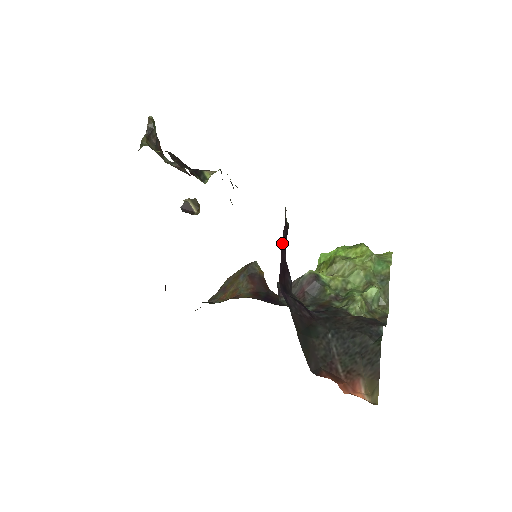
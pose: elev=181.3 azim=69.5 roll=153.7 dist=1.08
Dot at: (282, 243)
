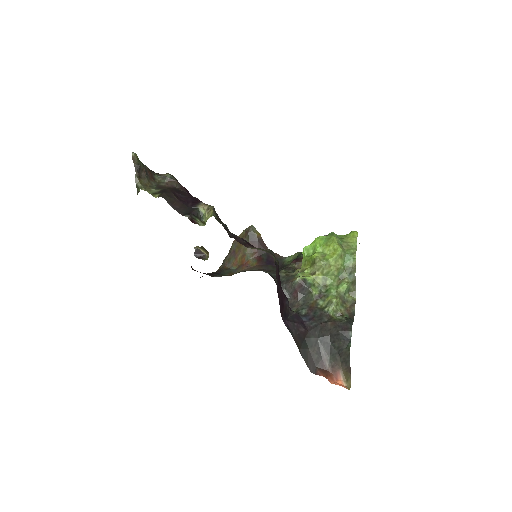
Dot at: (277, 286)
